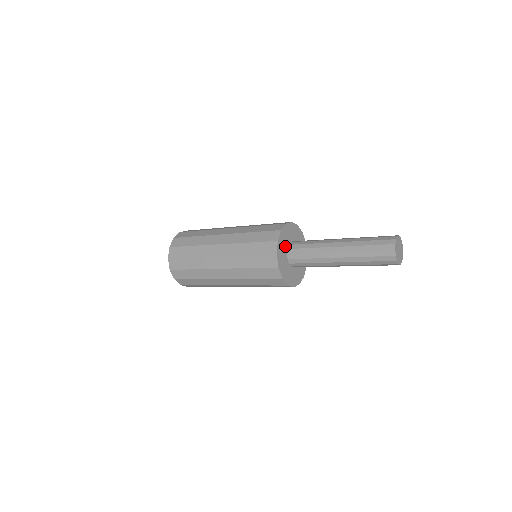
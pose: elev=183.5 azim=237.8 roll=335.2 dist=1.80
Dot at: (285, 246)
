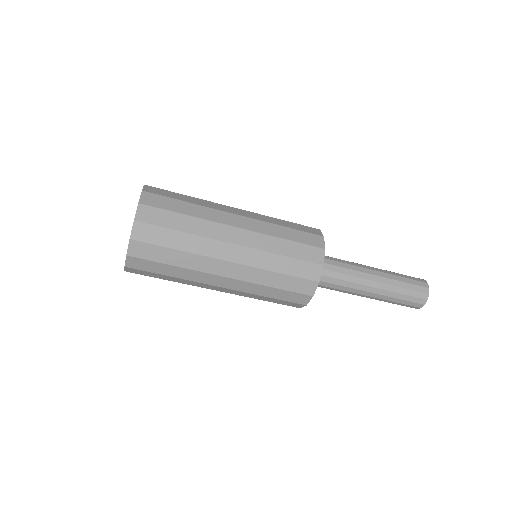
Dot at: occluded
